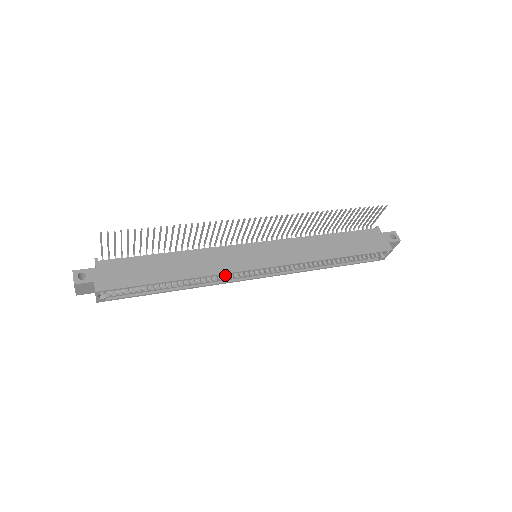
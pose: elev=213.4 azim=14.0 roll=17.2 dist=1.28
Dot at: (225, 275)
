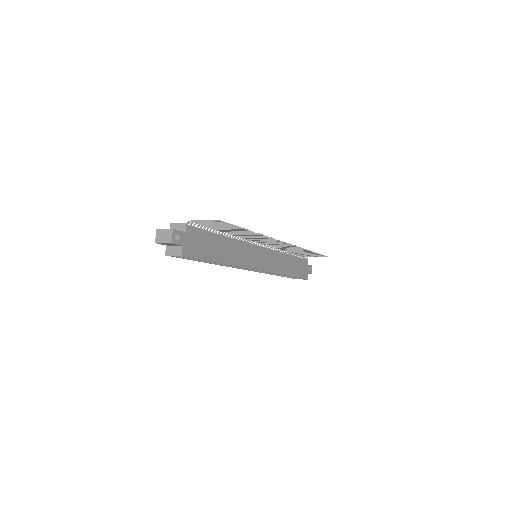
Dot at: occluded
